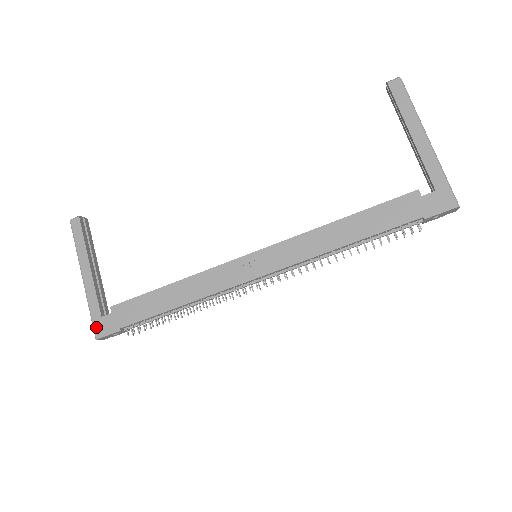
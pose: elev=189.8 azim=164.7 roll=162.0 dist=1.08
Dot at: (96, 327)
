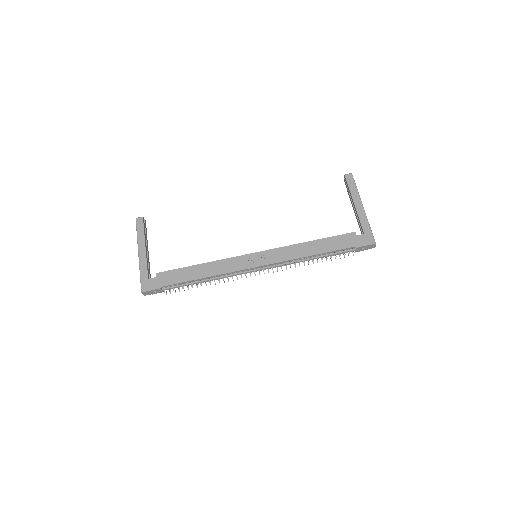
Dot at: (143, 285)
